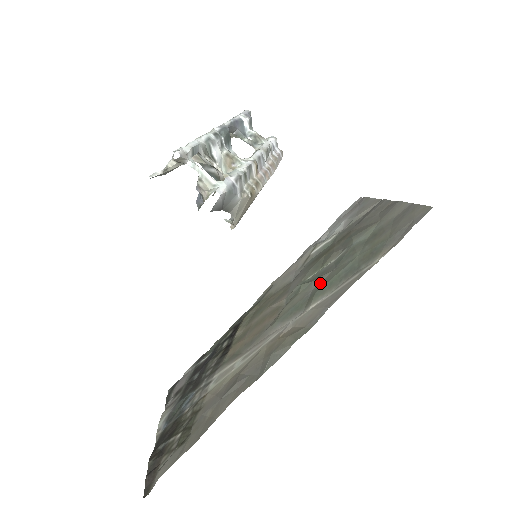
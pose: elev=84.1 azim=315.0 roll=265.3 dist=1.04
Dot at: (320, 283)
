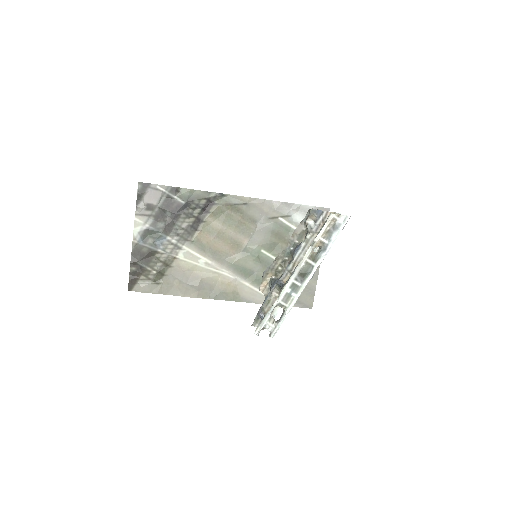
Dot at: (262, 273)
